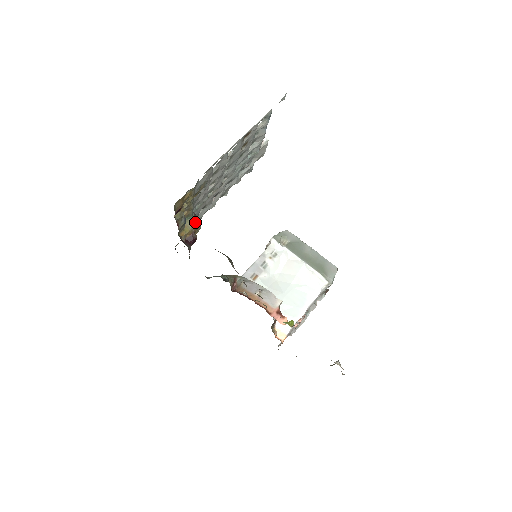
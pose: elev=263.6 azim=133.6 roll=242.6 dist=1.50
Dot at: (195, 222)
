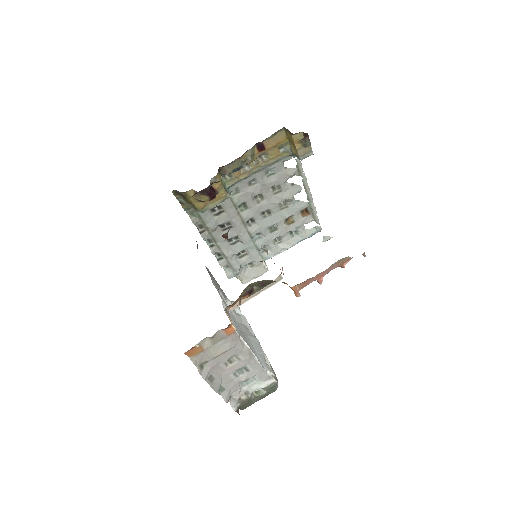
Dot at: (226, 191)
